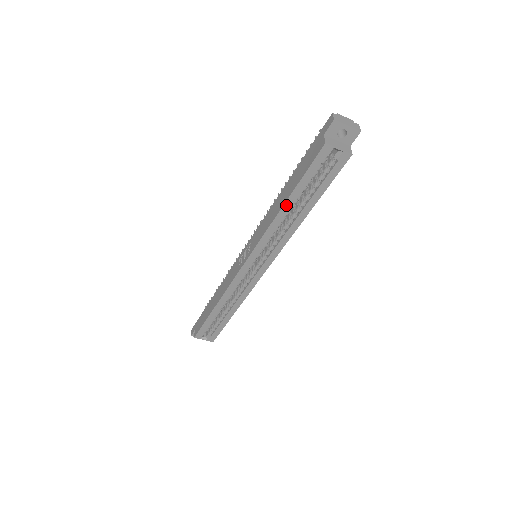
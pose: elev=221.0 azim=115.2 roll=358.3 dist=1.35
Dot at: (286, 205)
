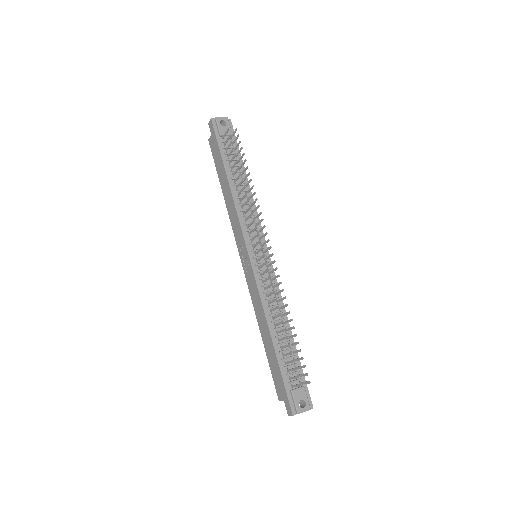
Dot at: (263, 335)
